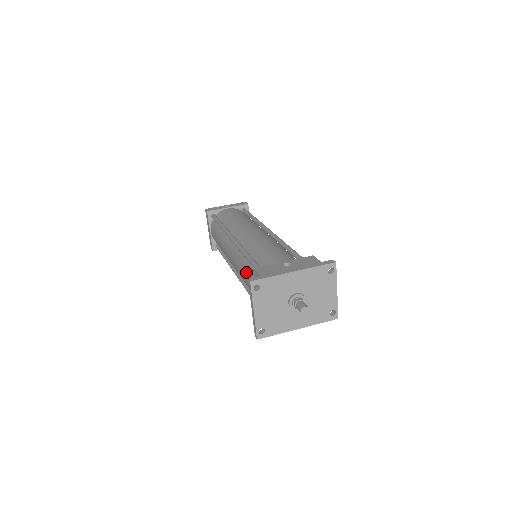
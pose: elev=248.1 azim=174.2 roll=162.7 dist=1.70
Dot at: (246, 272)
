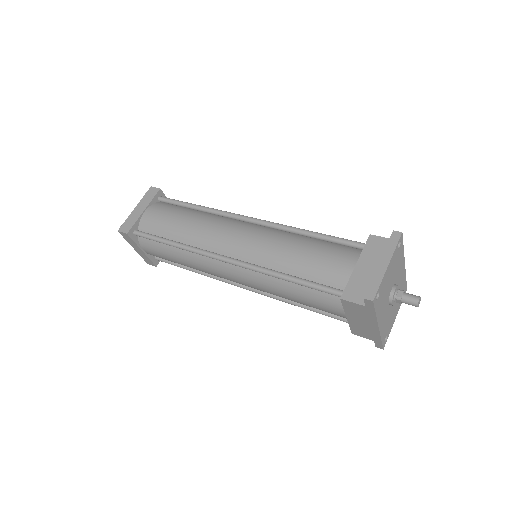
Dot at: (309, 245)
